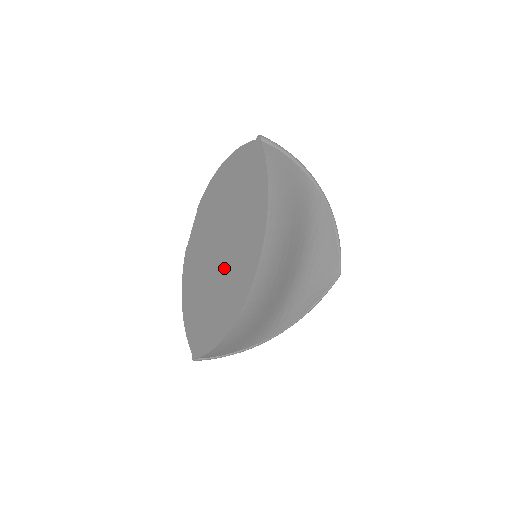
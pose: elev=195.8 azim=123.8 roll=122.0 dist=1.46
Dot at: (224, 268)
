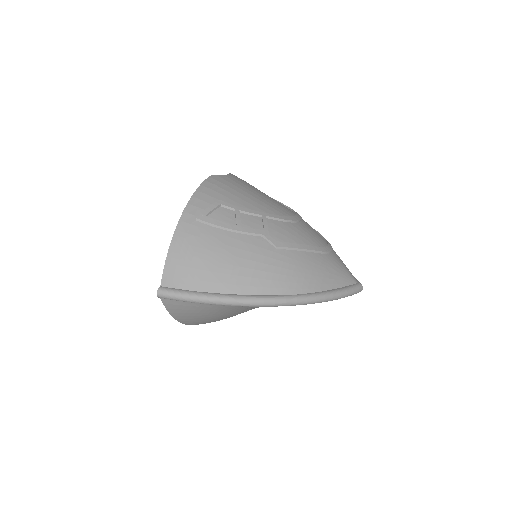
Dot at: occluded
